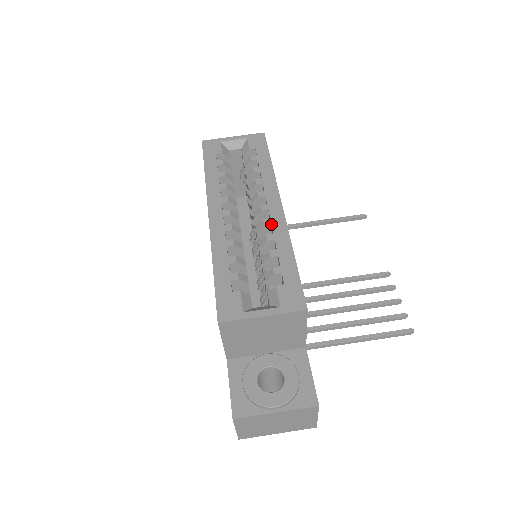
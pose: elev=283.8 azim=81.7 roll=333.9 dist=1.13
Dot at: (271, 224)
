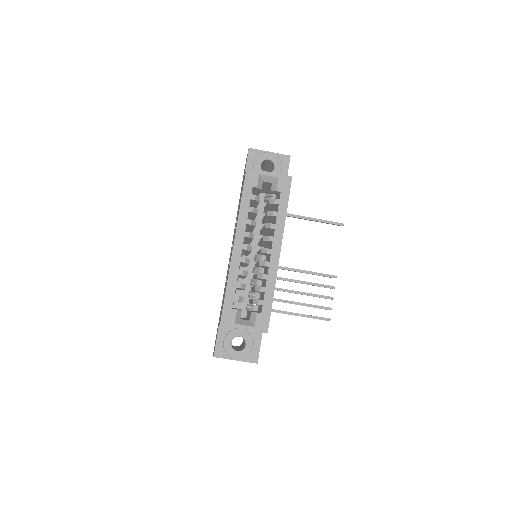
Dot at: (269, 267)
